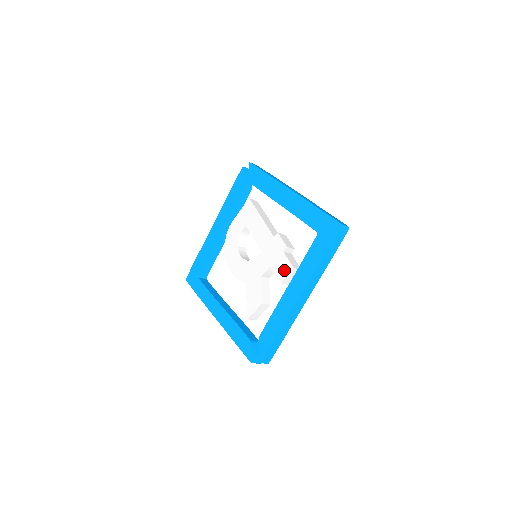
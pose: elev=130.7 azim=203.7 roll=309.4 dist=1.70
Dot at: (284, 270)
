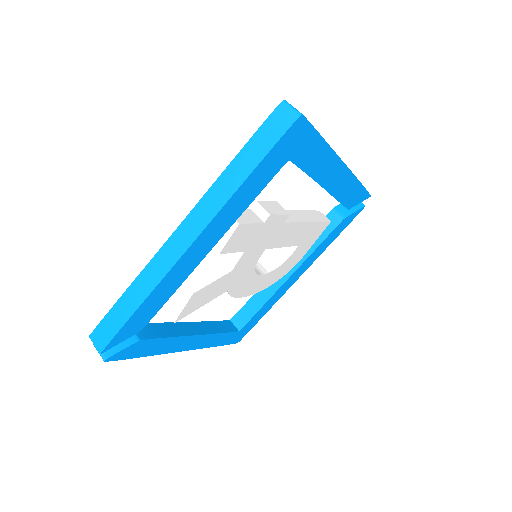
Dot at: occluded
